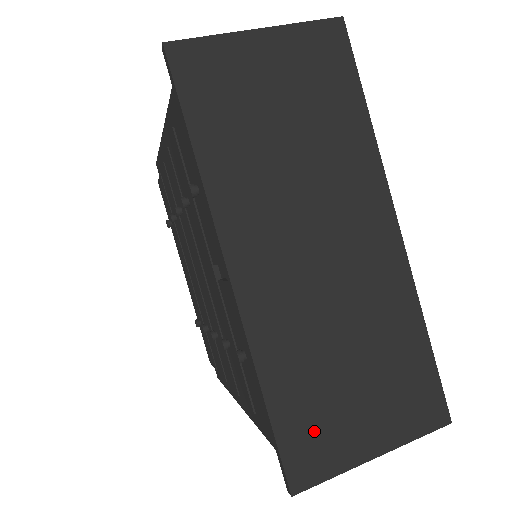
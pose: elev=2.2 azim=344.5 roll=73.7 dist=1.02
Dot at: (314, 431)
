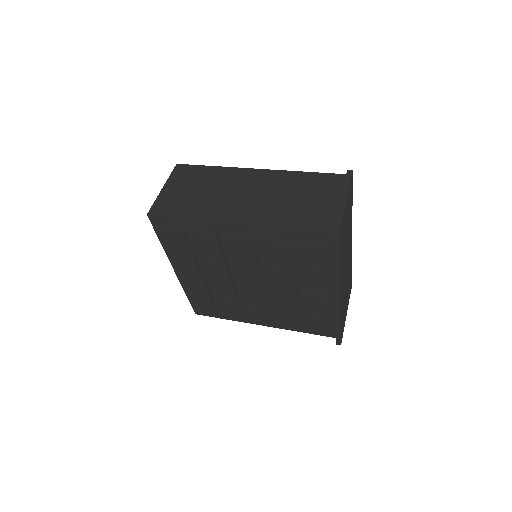
Dot at: (343, 323)
